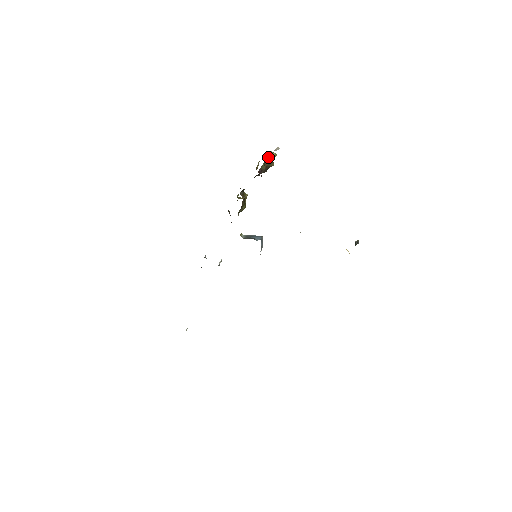
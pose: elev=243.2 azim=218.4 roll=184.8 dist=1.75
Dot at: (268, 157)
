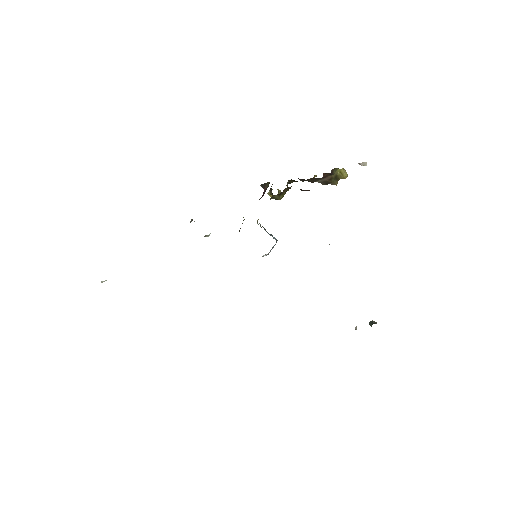
Dot at: (340, 171)
